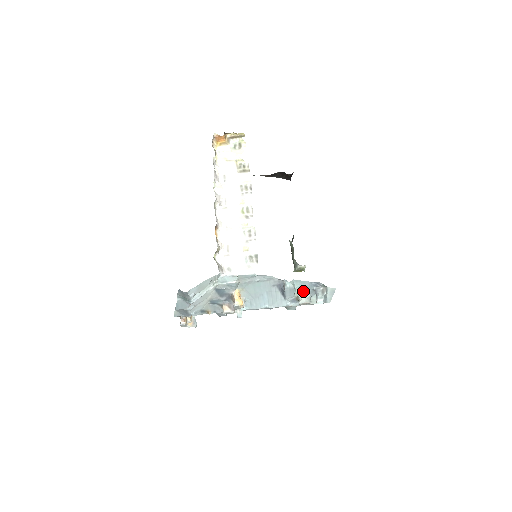
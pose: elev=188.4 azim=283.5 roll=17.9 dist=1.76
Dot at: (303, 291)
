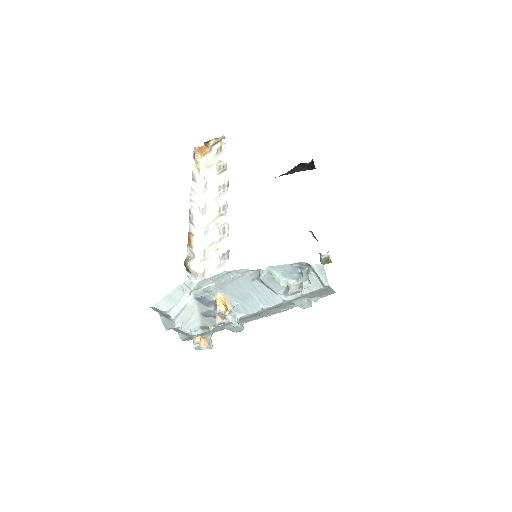
Dot at: (290, 278)
